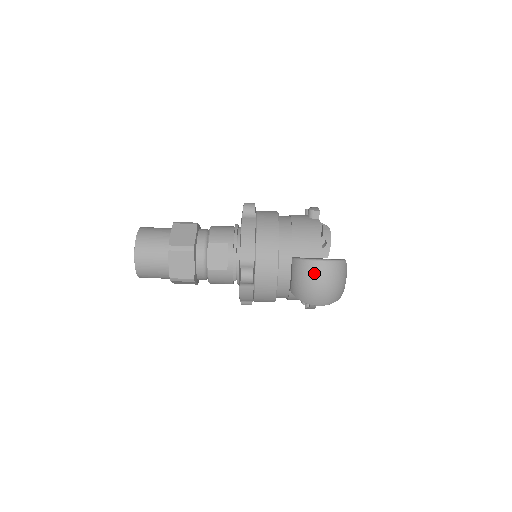
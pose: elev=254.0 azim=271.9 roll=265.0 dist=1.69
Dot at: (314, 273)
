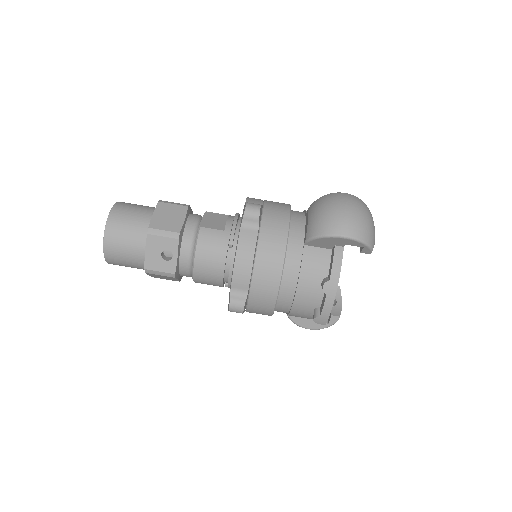
Dot at: (337, 197)
